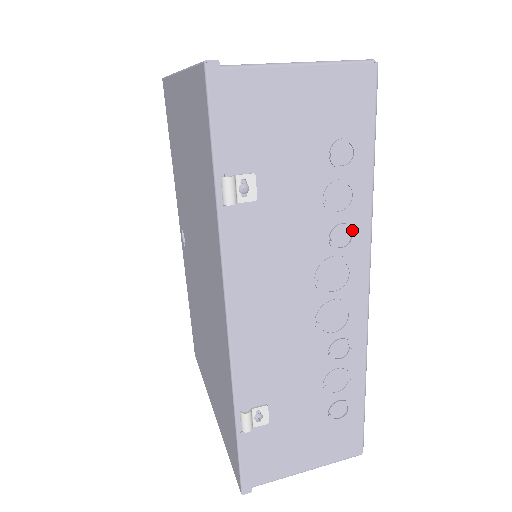
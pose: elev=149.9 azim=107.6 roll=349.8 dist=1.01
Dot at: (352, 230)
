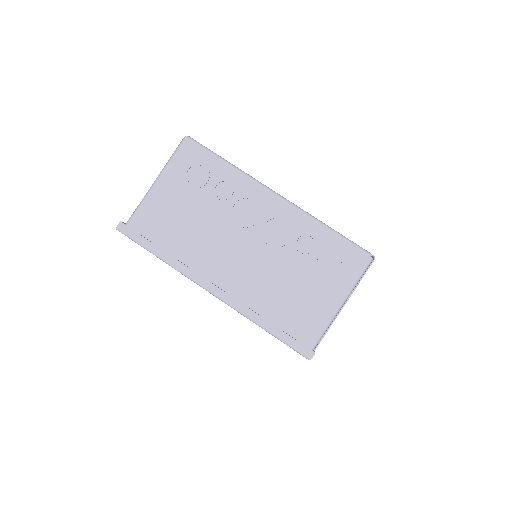
Dot at: occluded
